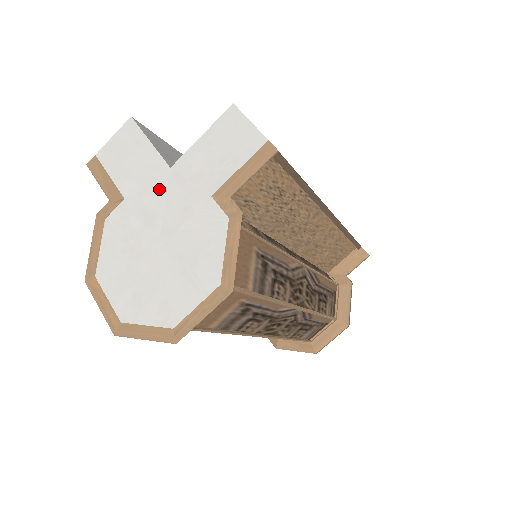
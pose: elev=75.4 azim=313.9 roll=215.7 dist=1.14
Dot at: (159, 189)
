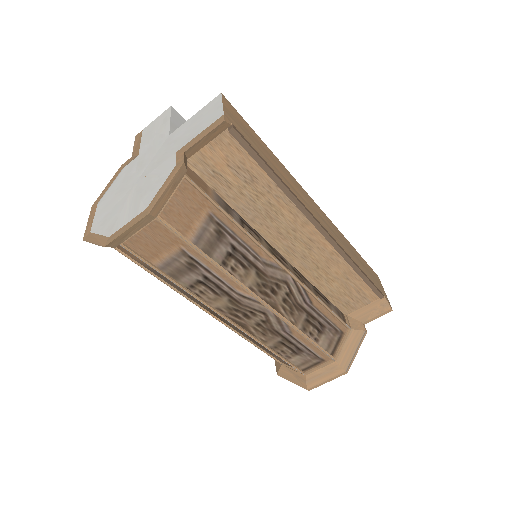
Dot at: (156, 149)
